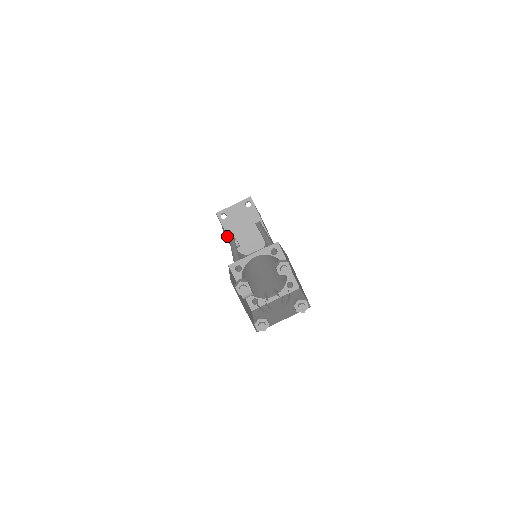
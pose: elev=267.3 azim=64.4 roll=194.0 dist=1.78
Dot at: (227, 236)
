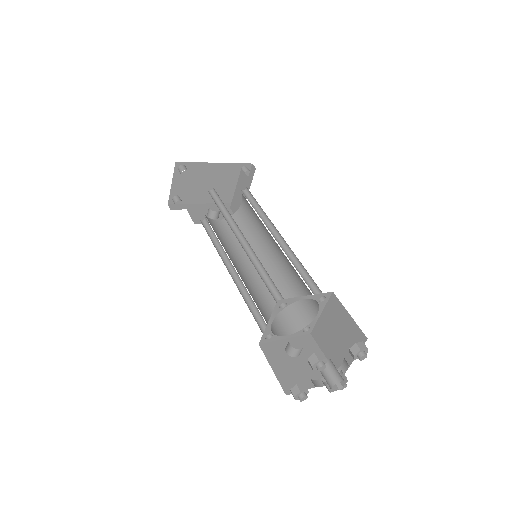
Dot at: (199, 206)
